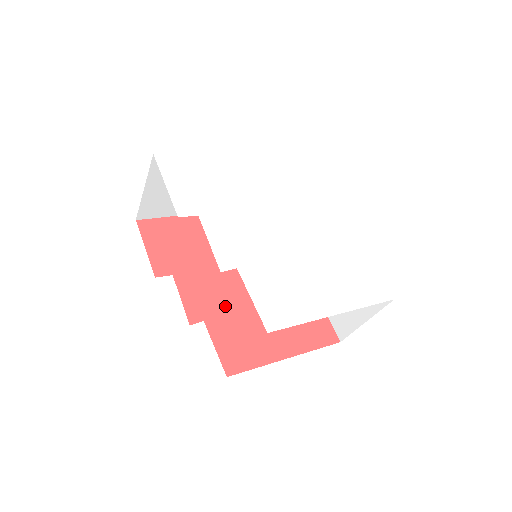
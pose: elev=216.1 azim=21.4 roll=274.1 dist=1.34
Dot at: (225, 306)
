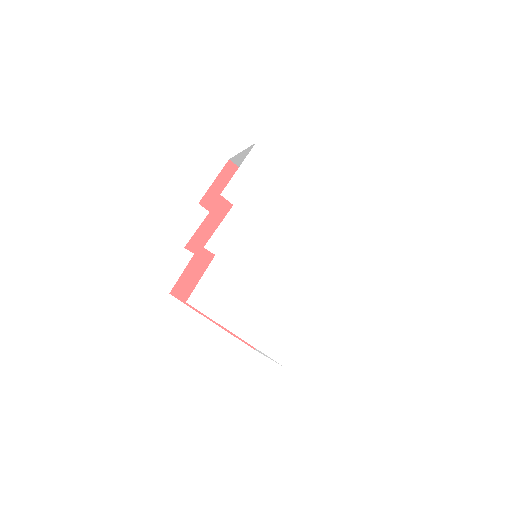
Dot at: occluded
